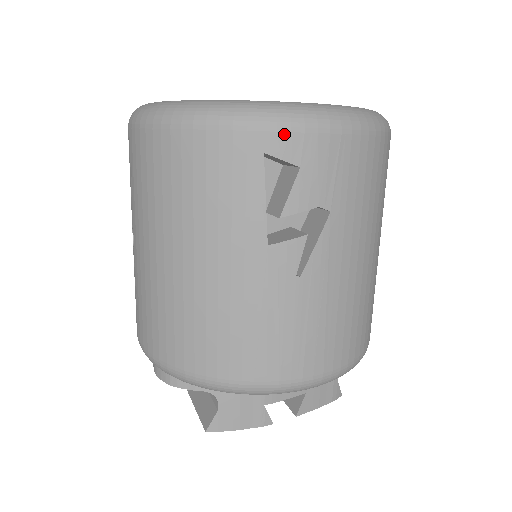
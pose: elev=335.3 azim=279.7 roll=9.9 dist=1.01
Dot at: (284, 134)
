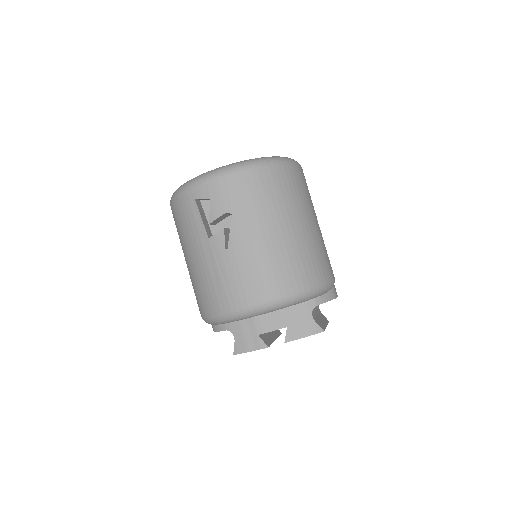
Dot at: (199, 187)
